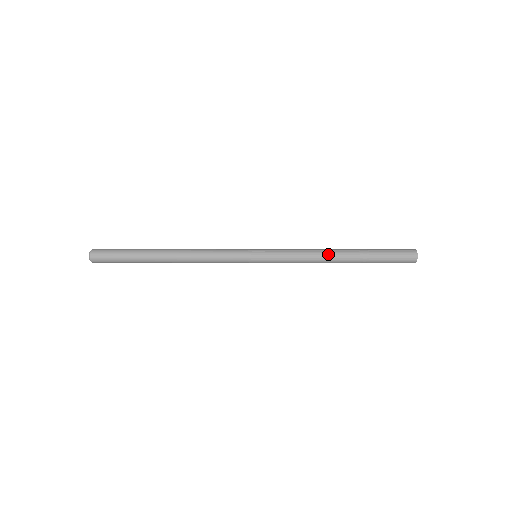
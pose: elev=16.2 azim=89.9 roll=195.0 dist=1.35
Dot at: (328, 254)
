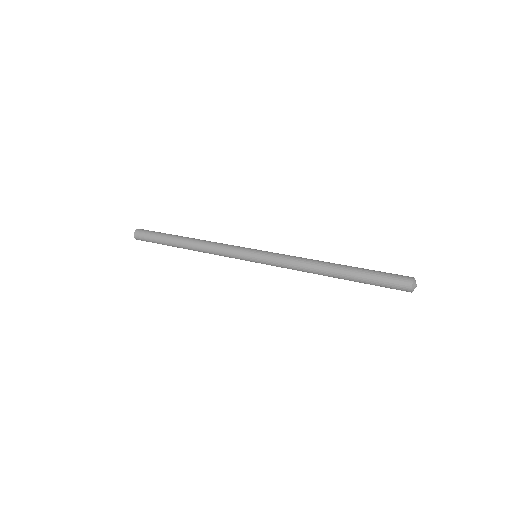
Dot at: (317, 272)
